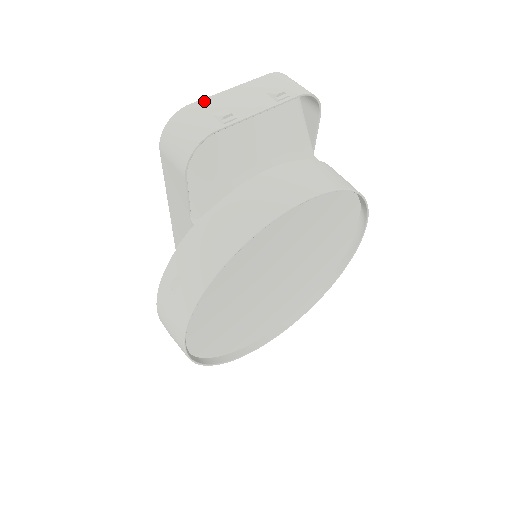
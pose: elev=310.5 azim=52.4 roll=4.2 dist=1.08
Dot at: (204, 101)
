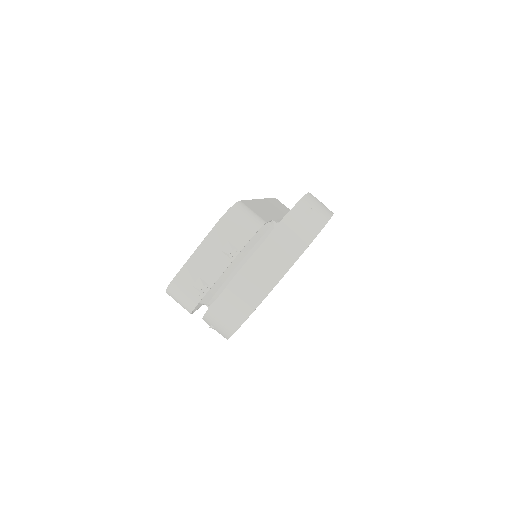
Dot at: (182, 272)
